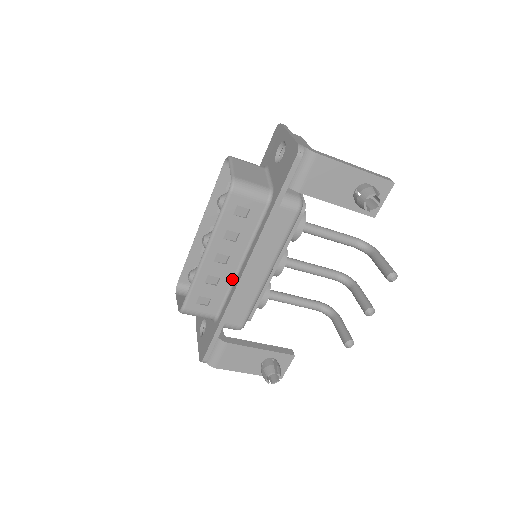
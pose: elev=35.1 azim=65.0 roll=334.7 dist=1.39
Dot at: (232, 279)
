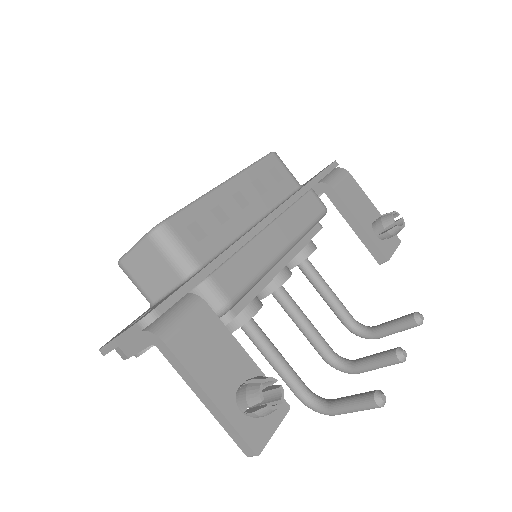
Dot at: (241, 231)
